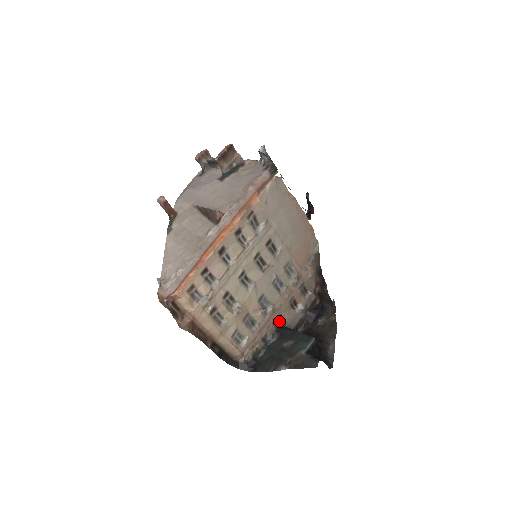
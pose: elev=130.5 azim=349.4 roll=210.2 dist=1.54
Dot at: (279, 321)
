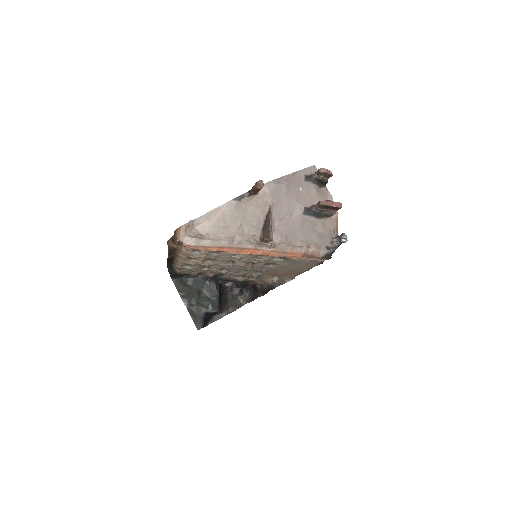
Dot at: occluded
